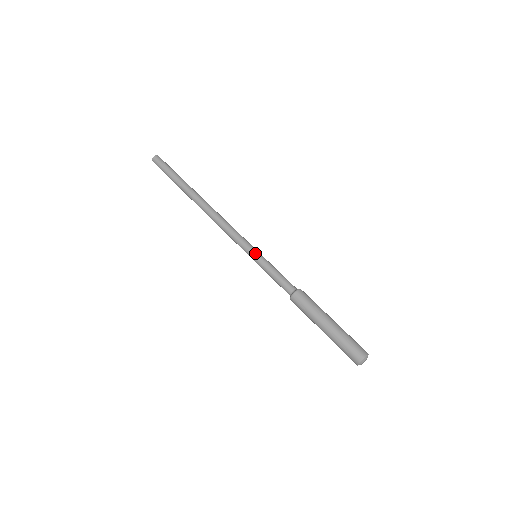
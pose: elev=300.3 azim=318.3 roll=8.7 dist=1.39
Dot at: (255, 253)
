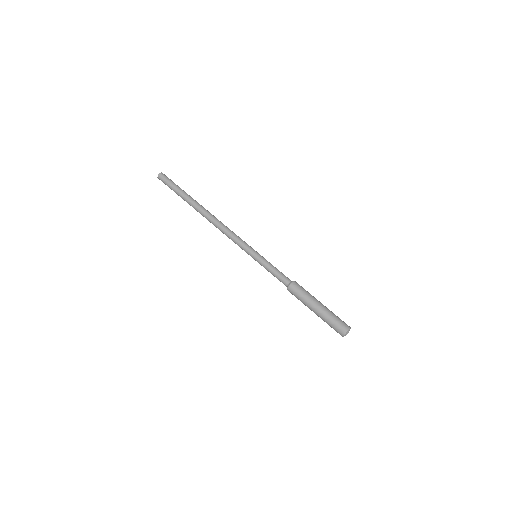
Dot at: occluded
